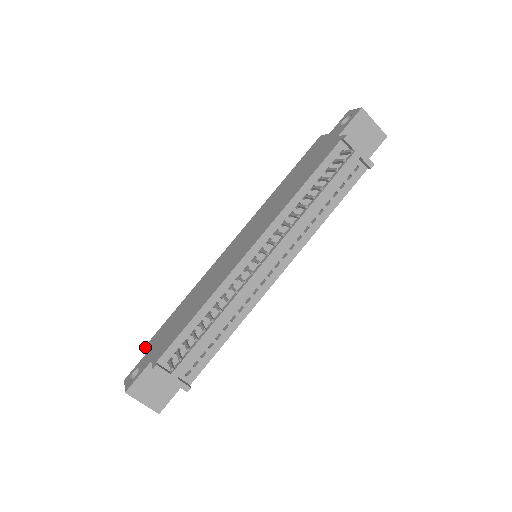
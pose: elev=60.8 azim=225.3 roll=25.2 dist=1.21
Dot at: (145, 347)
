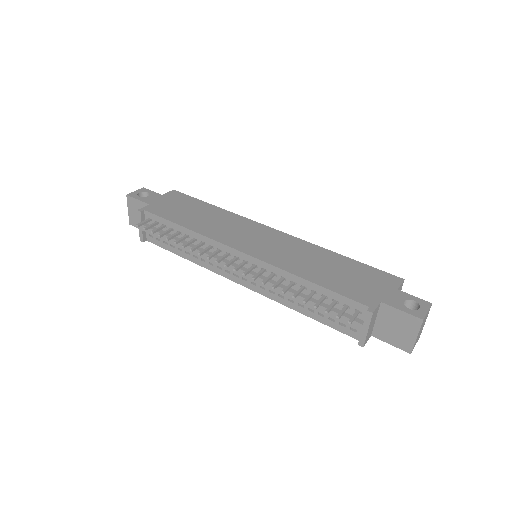
Dot at: (173, 191)
